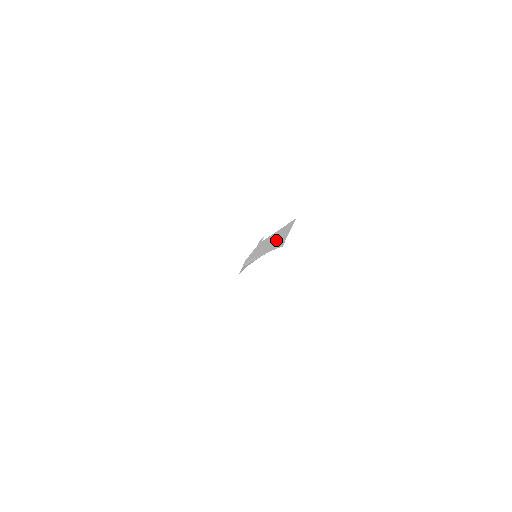
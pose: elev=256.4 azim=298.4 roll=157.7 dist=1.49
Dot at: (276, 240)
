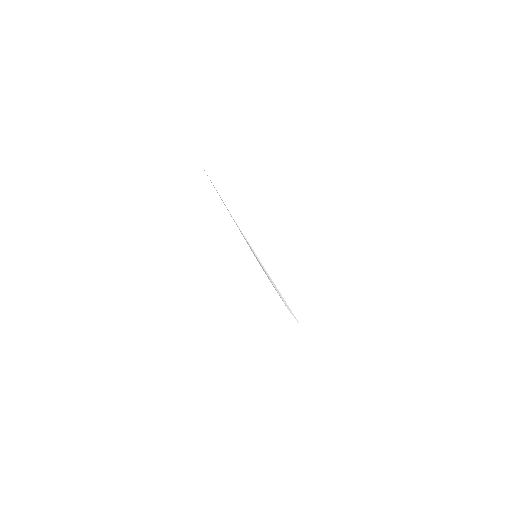
Dot at: occluded
